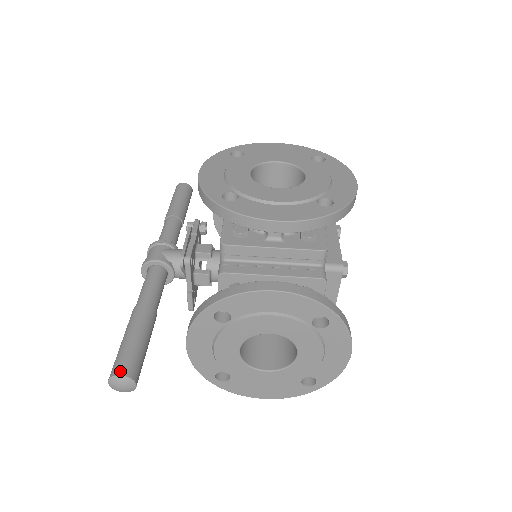
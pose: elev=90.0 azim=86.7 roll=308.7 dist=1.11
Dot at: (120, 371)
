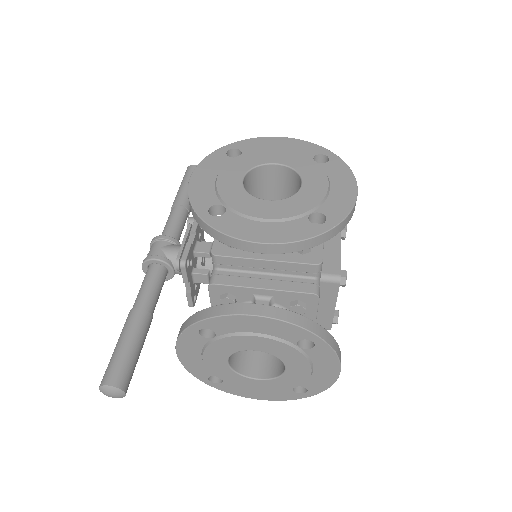
Dot at: (109, 381)
